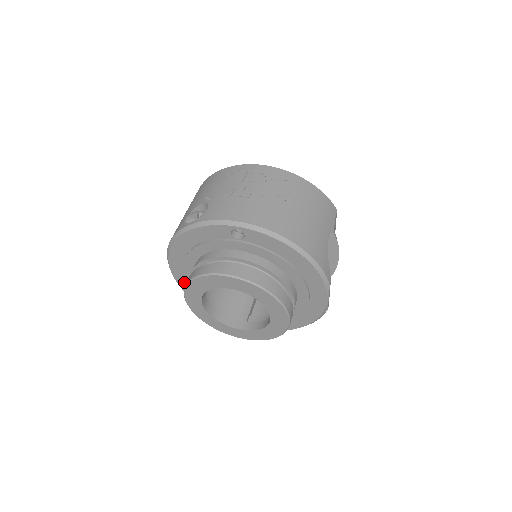
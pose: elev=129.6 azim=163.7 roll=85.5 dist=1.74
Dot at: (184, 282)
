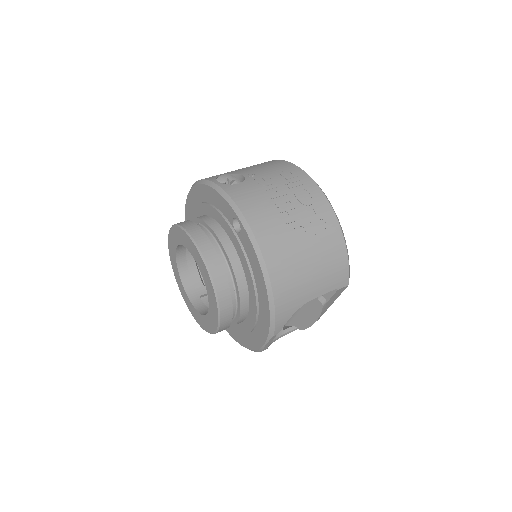
Dot at: occluded
